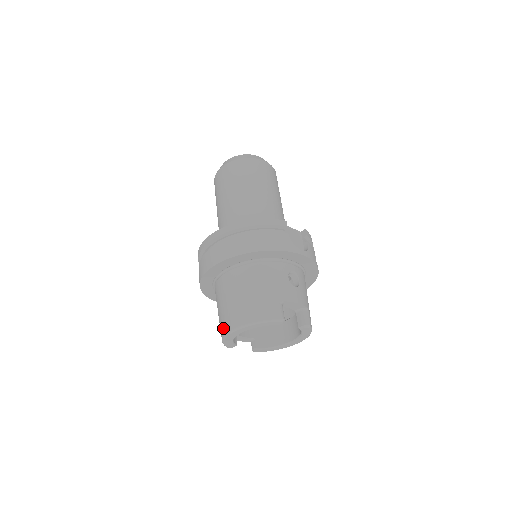
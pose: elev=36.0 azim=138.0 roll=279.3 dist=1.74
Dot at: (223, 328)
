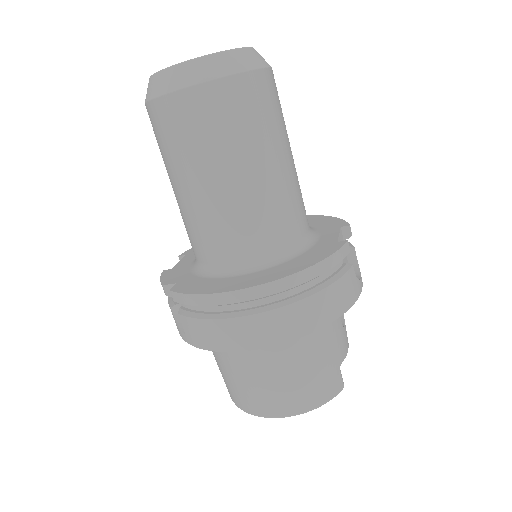
Dot at: (252, 407)
